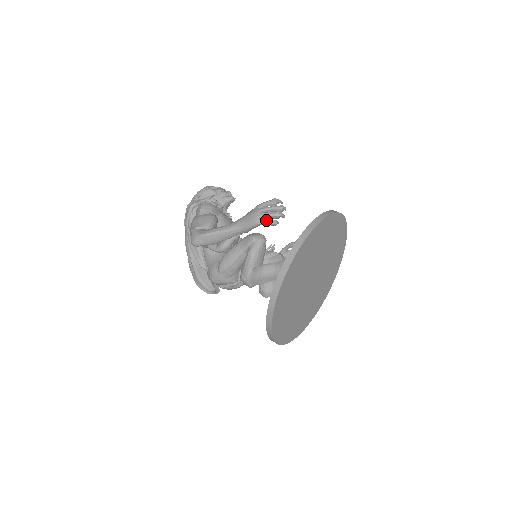
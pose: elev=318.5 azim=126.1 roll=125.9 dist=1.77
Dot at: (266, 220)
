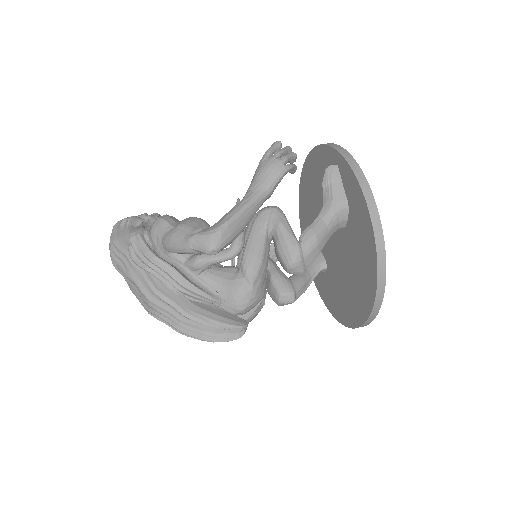
Dot at: (289, 164)
